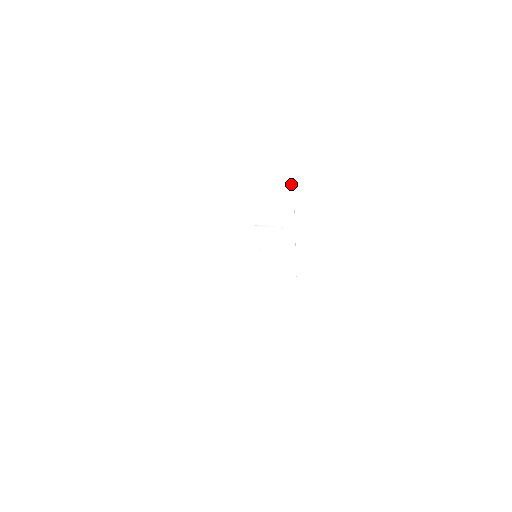
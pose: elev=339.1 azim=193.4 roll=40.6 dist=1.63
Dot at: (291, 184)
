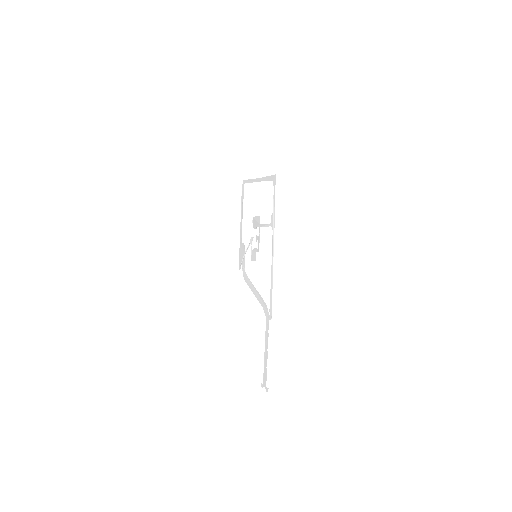
Dot at: (273, 181)
